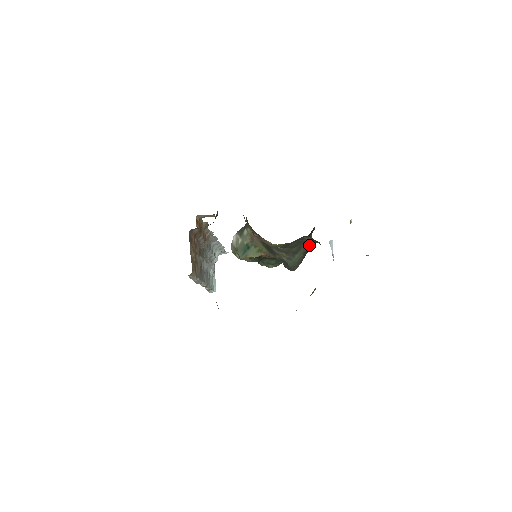
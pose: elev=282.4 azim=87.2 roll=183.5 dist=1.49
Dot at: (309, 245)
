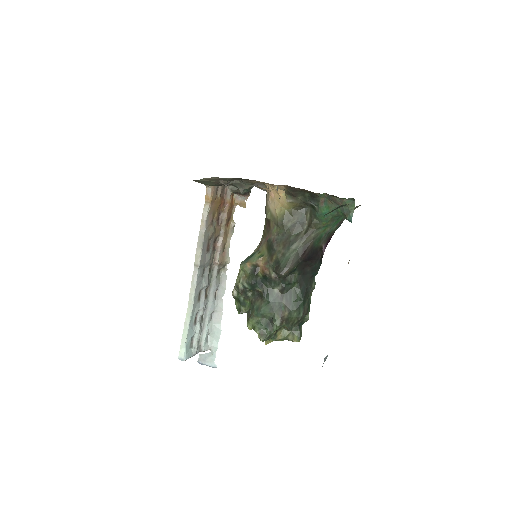
Dot at: (306, 237)
